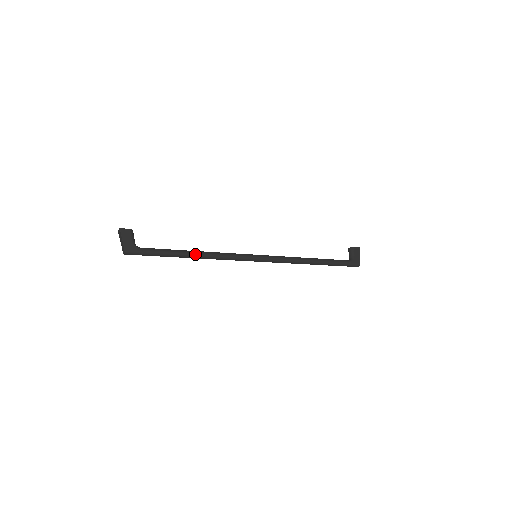
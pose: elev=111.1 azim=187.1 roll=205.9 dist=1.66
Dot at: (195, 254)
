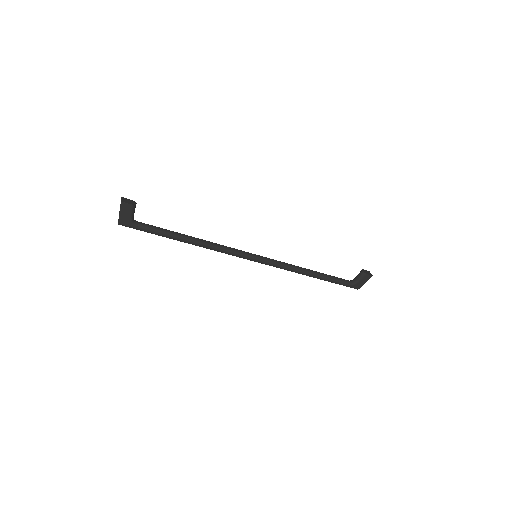
Dot at: (191, 243)
